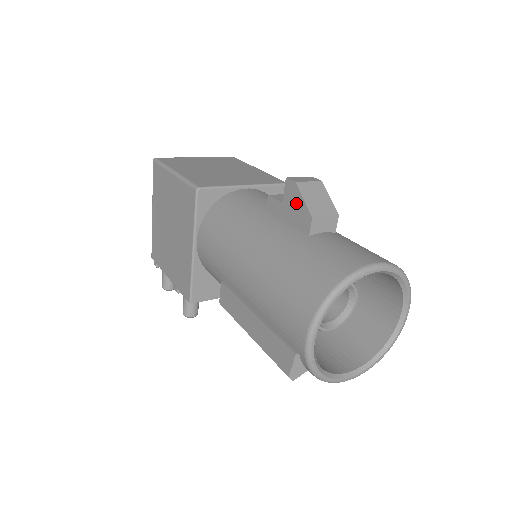
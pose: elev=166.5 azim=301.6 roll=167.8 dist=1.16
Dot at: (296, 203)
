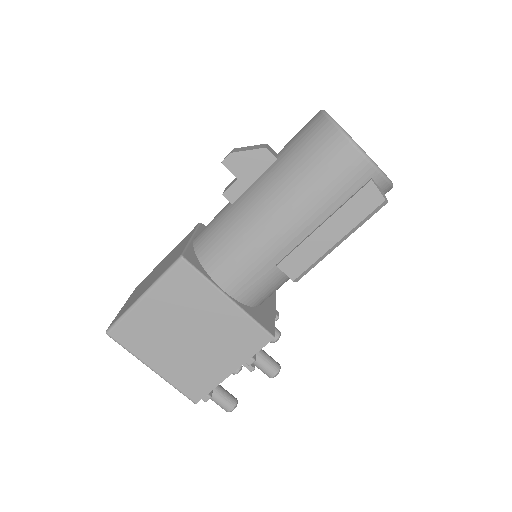
Dot at: (246, 161)
